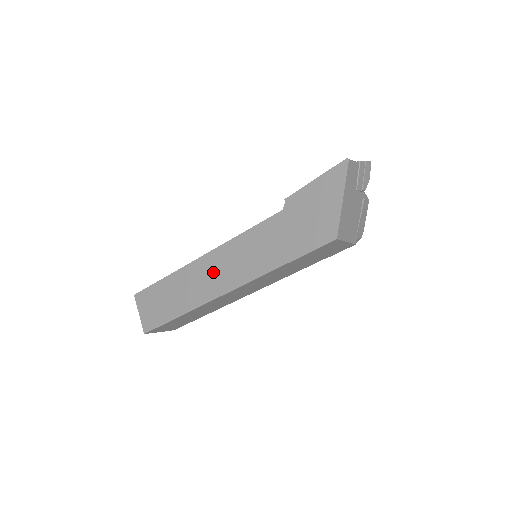
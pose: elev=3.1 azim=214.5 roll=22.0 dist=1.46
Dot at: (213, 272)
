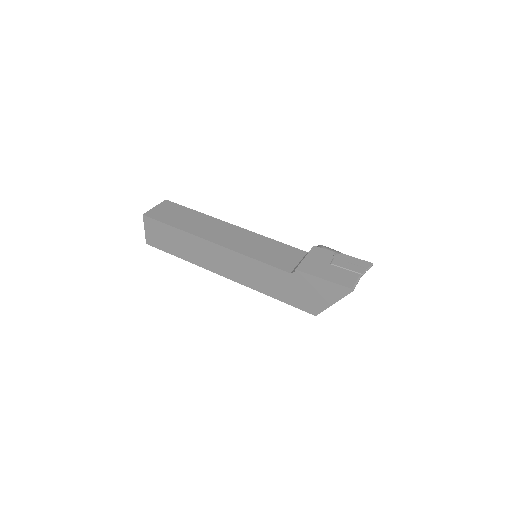
Dot at: (219, 259)
